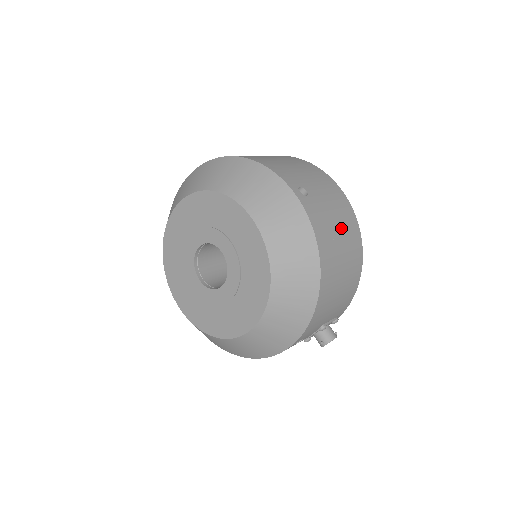
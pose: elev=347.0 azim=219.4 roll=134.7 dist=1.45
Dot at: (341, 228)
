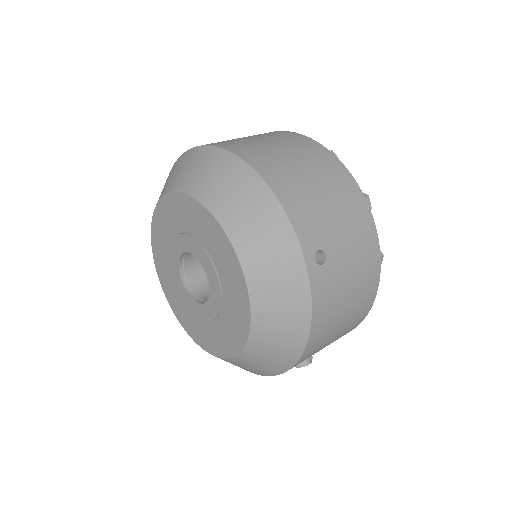
Dot at: (352, 296)
